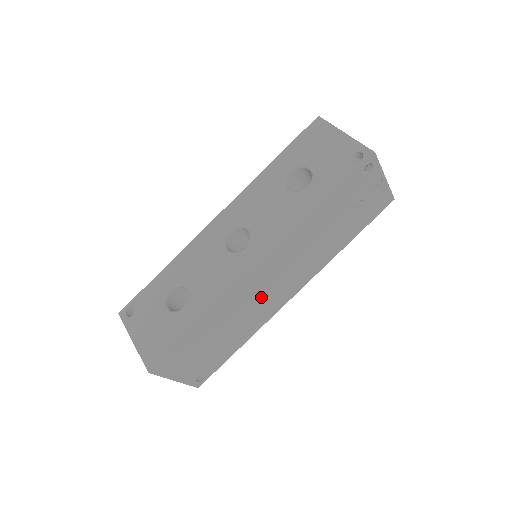
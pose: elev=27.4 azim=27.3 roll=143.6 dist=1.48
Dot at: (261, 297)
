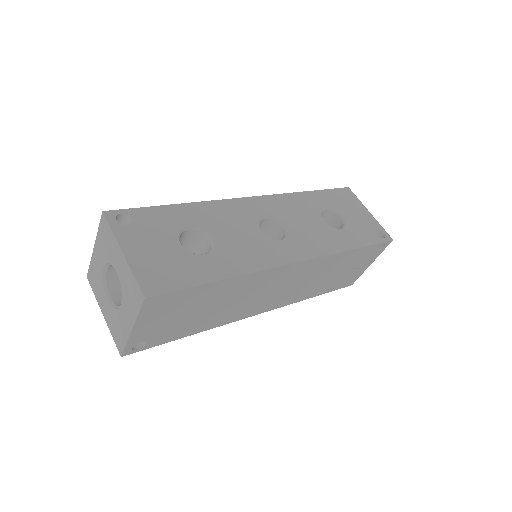
Dot at: (258, 294)
